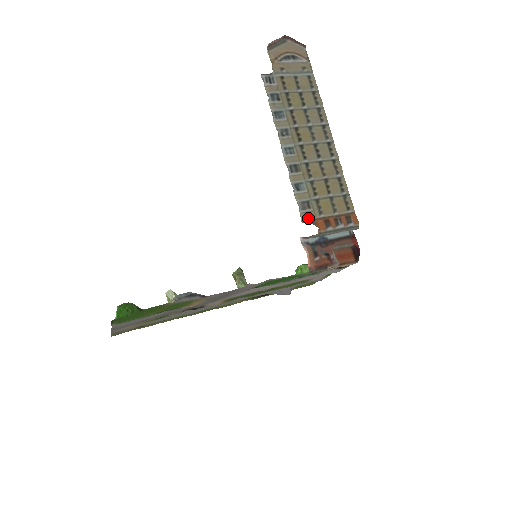
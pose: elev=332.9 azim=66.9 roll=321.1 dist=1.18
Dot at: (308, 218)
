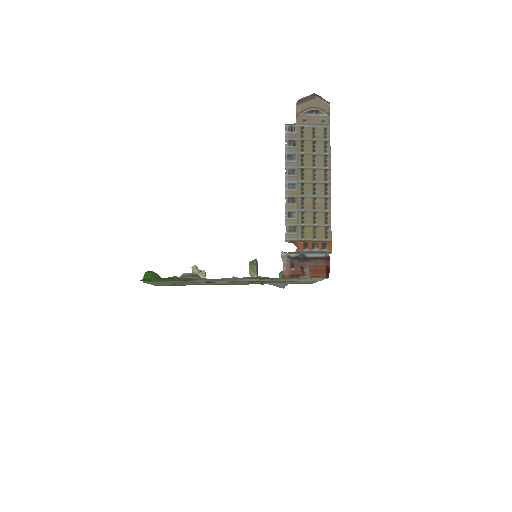
Dot at: (291, 239)
